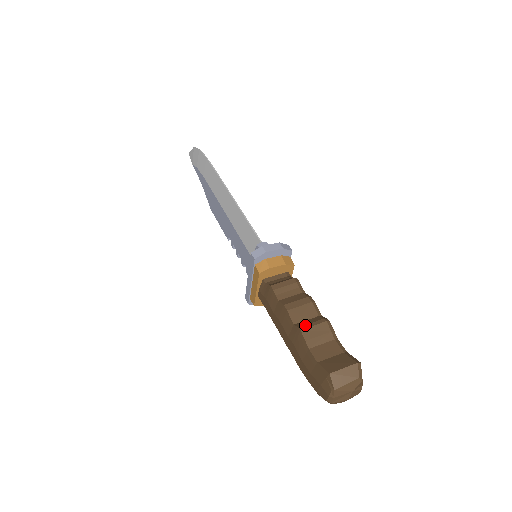
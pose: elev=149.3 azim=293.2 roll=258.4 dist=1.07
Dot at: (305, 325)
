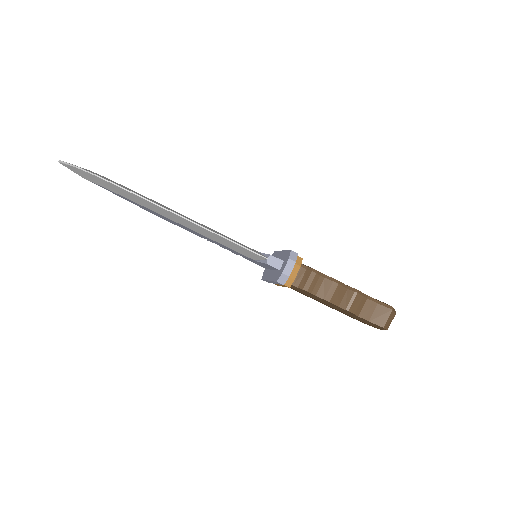
Dot at: (348, 305)
